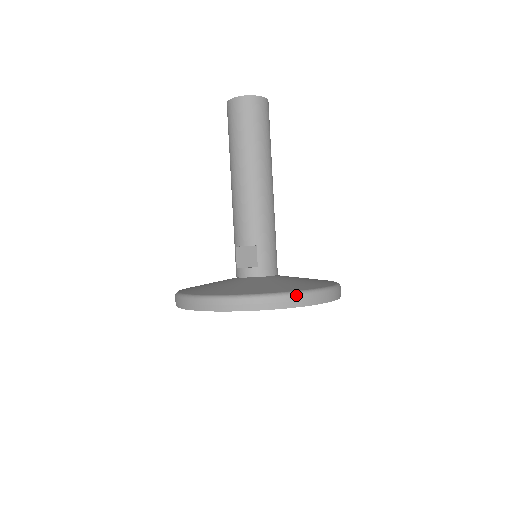
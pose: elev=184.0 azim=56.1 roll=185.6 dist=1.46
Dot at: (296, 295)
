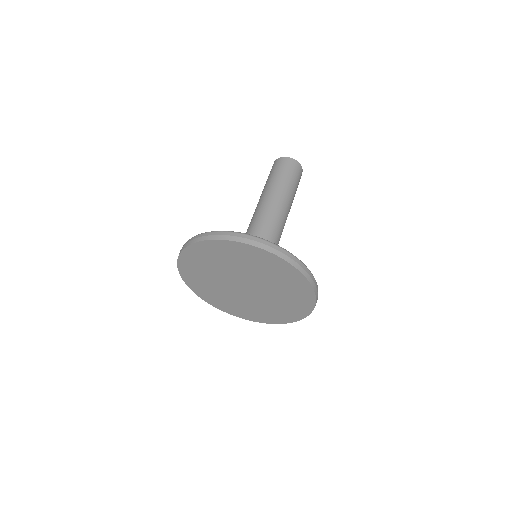
Dot at: (237, 233)
